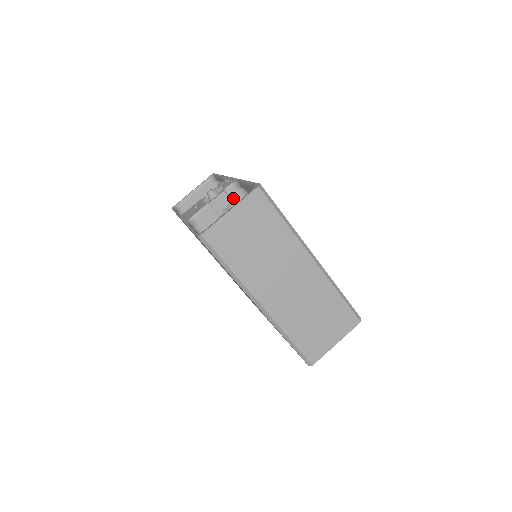
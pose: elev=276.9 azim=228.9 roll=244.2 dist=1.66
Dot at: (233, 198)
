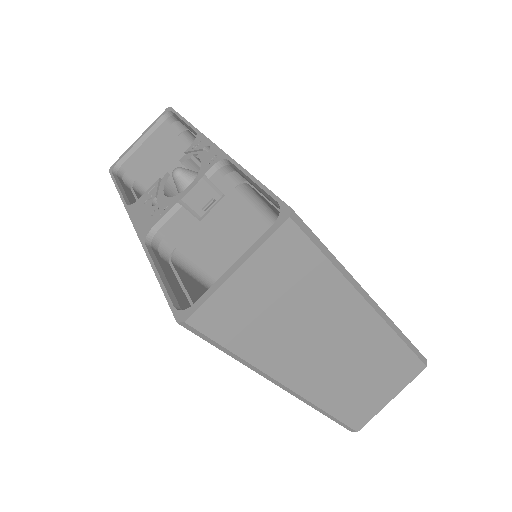
Dot at: (220, 187)
